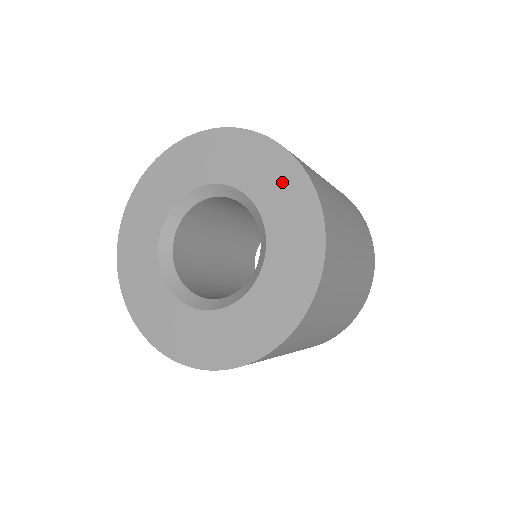
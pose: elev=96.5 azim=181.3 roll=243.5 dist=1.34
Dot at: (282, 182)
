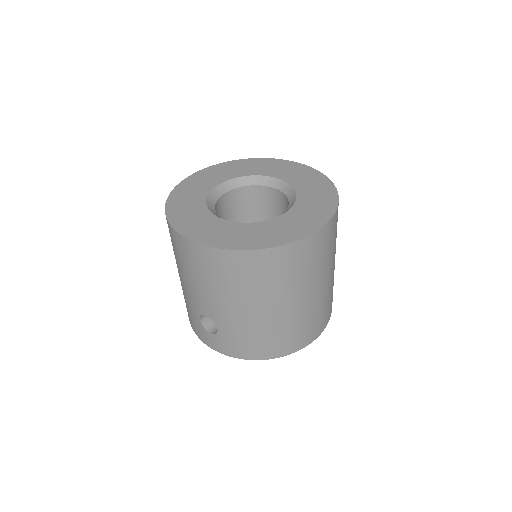
Dot at: (321, 195)
